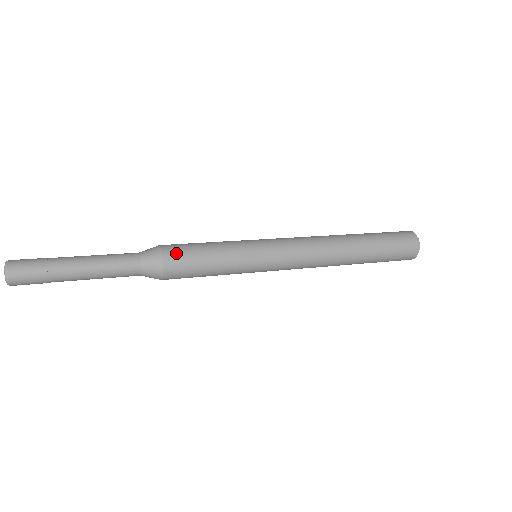
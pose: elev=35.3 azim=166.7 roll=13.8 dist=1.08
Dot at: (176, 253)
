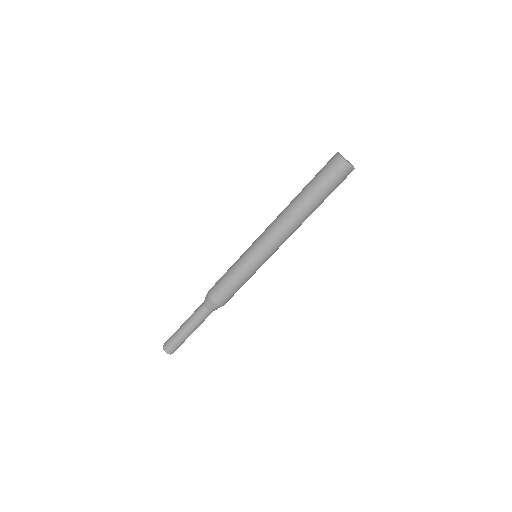
Dot at: (221, 298)
